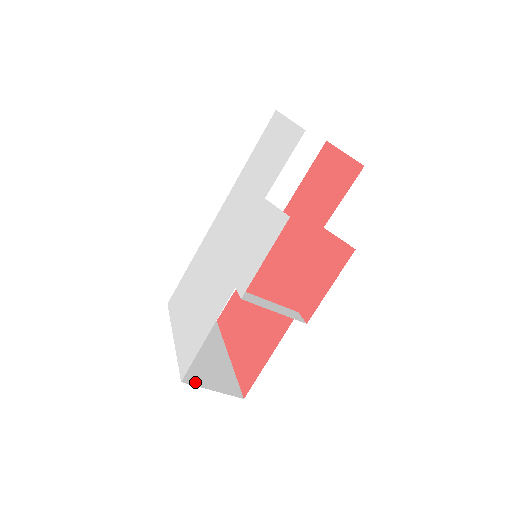
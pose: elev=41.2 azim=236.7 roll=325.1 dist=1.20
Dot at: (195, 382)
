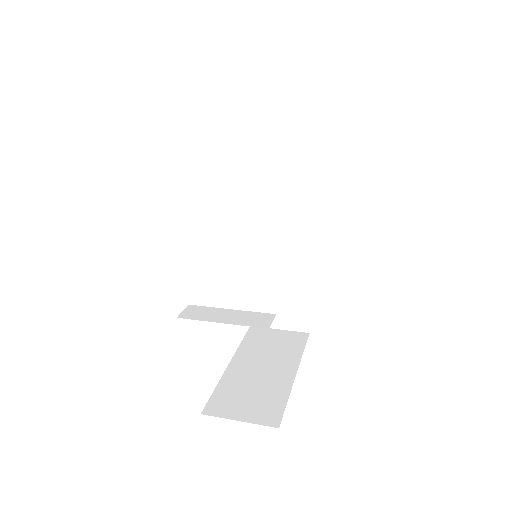
Dot at: (220, 412)
